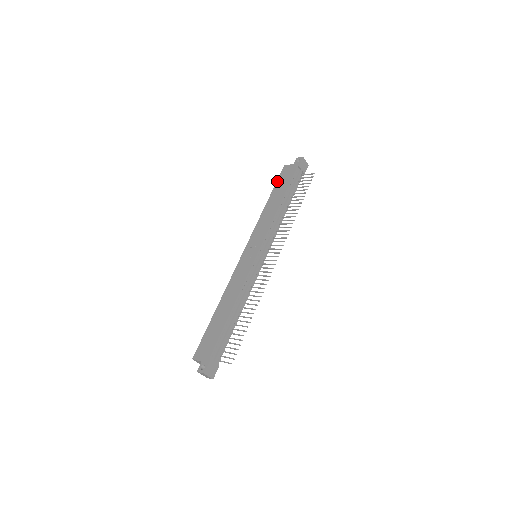
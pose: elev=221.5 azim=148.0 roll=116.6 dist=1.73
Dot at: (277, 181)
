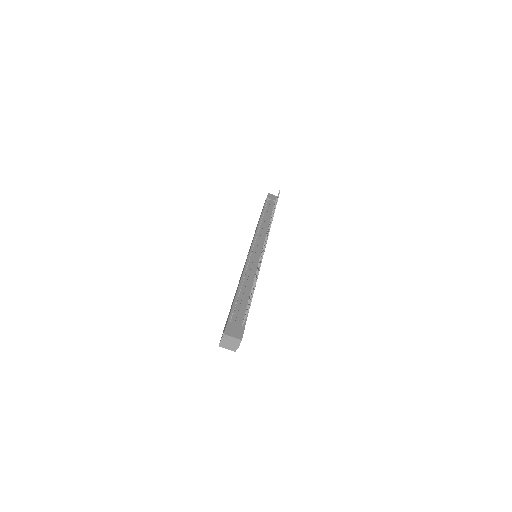
Dot at: occluded
